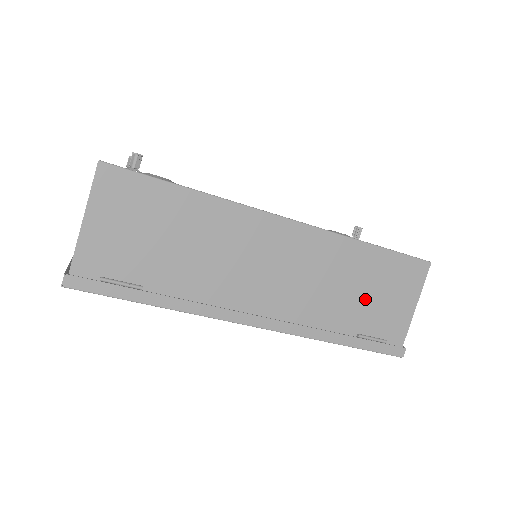
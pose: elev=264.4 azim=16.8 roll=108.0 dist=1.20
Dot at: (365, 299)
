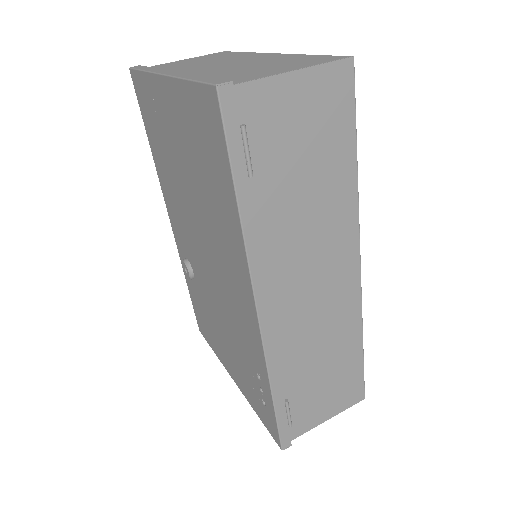
Dot at: (318, 378)
